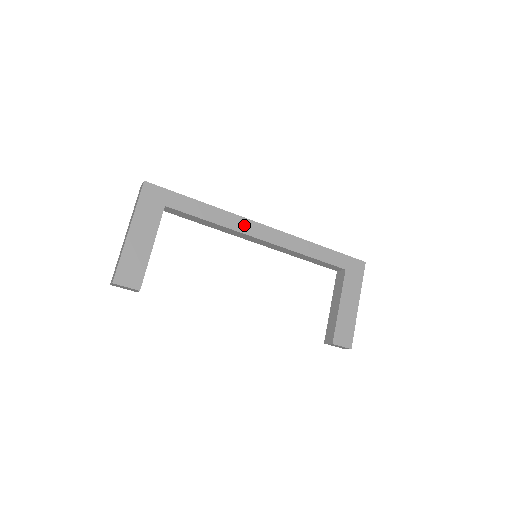
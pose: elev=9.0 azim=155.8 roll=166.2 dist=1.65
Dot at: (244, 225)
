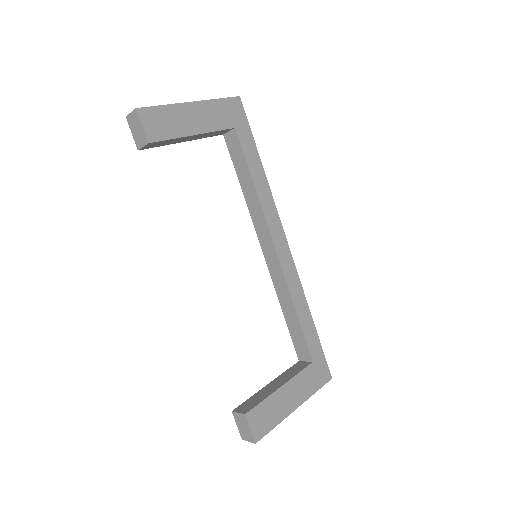
Dot at: (273, 220)
